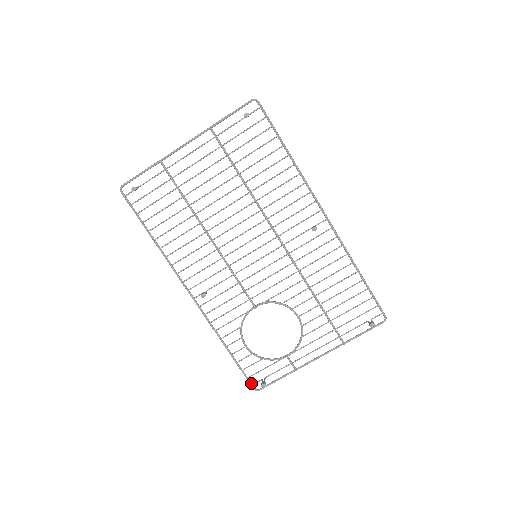
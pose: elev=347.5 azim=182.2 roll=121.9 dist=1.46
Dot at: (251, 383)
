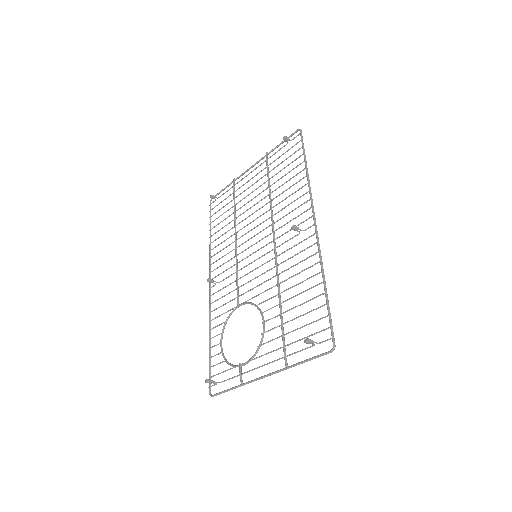
Dot at: (210, 385)
